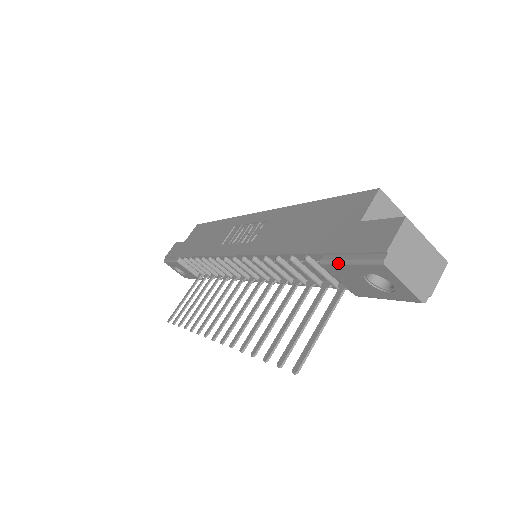
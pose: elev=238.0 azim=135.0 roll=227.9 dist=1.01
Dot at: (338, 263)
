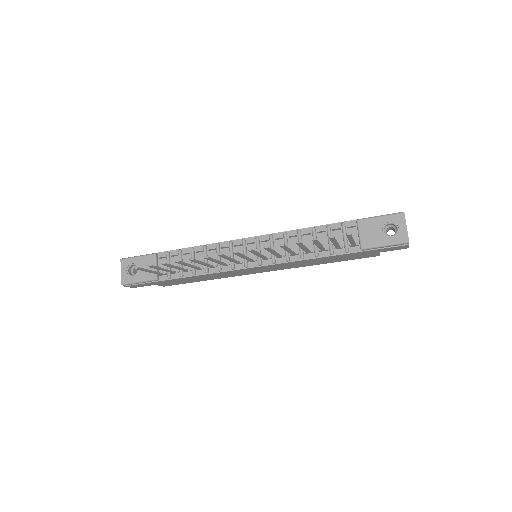
Dot at: (373, 217)
